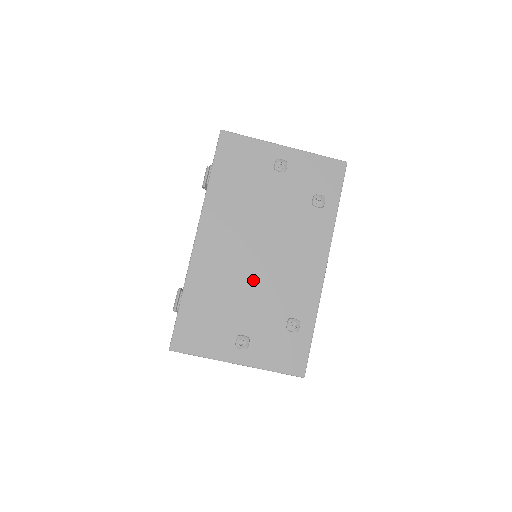
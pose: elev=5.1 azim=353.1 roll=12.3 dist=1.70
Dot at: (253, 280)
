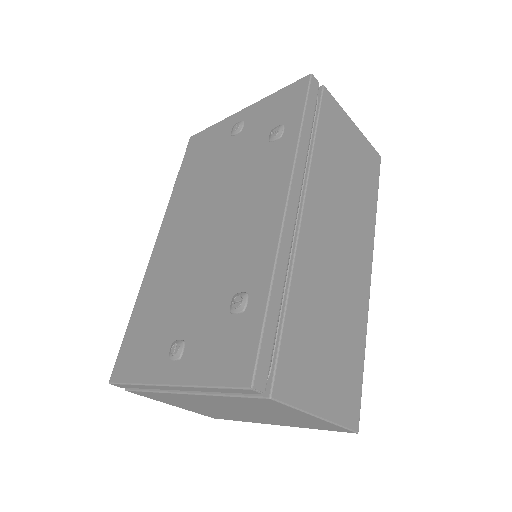
Dot at: (199, 263)
